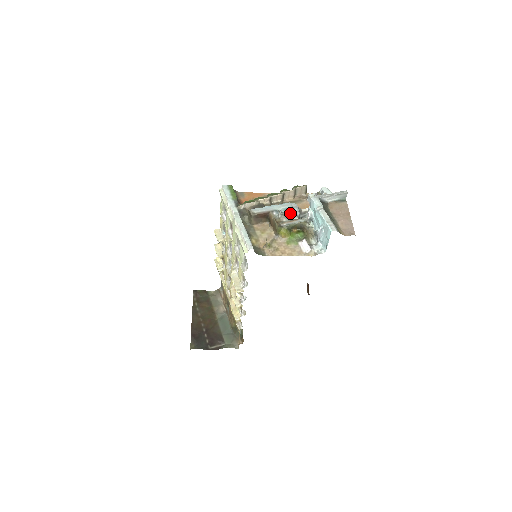
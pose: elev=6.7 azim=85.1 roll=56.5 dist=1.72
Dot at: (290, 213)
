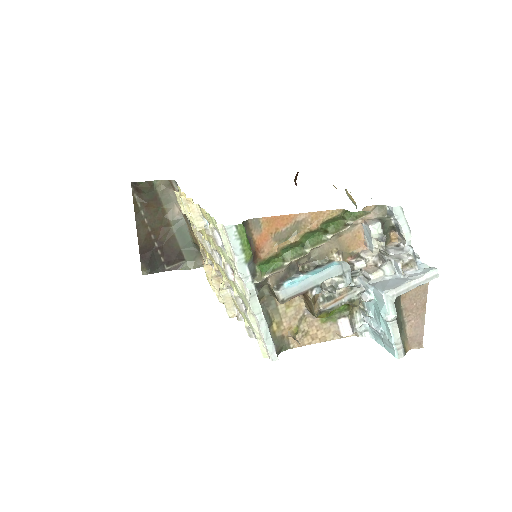
Dot at: (336, 277)
